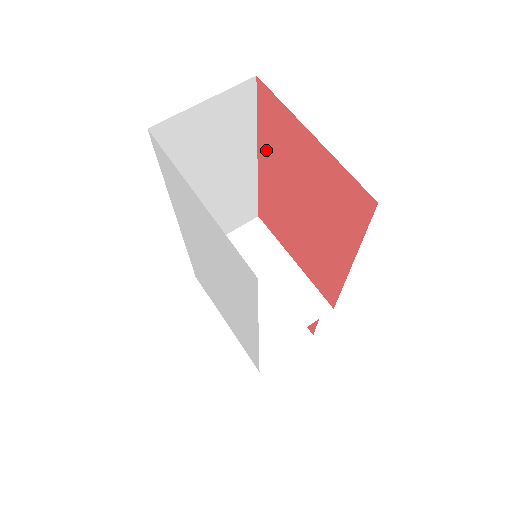
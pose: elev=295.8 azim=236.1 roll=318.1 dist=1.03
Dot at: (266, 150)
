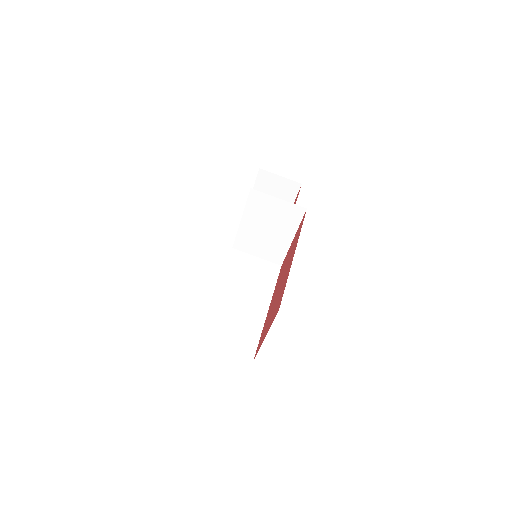
Dot at: (287, 275)
